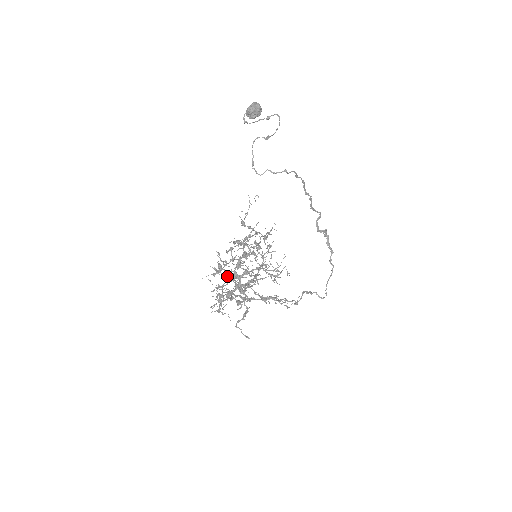
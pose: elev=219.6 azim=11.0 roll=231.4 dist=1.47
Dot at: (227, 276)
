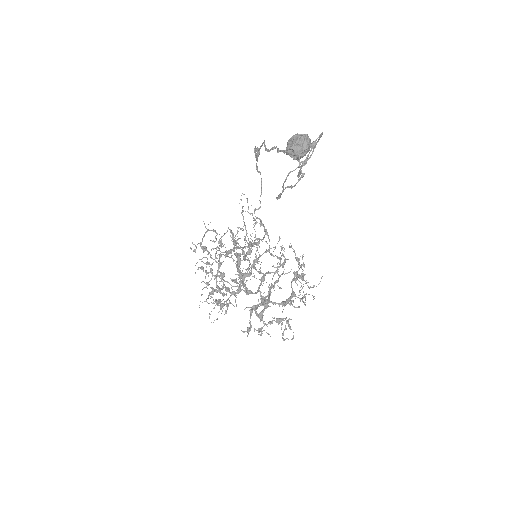
Dot at: (227, 287)
